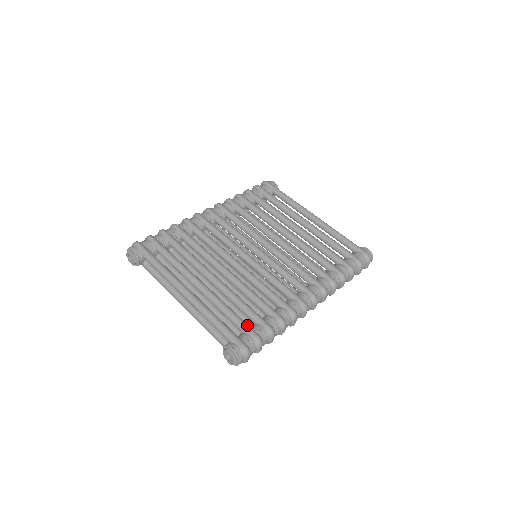
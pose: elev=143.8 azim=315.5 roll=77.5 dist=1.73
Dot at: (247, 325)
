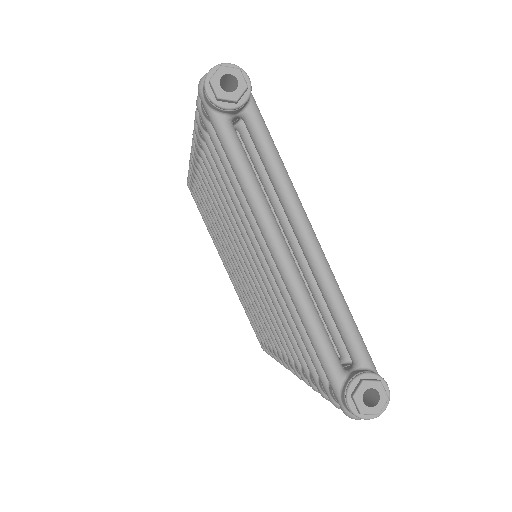
Dot at: occluded
